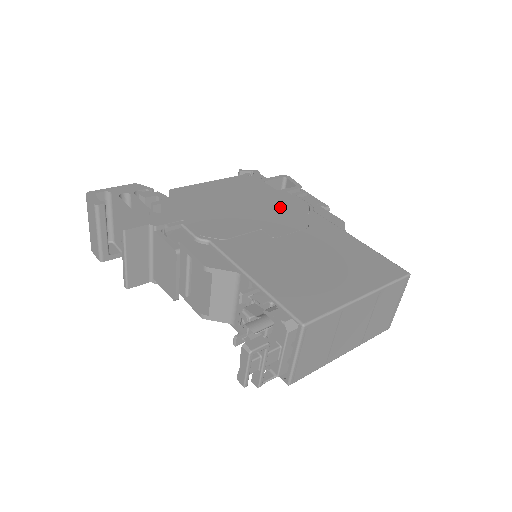
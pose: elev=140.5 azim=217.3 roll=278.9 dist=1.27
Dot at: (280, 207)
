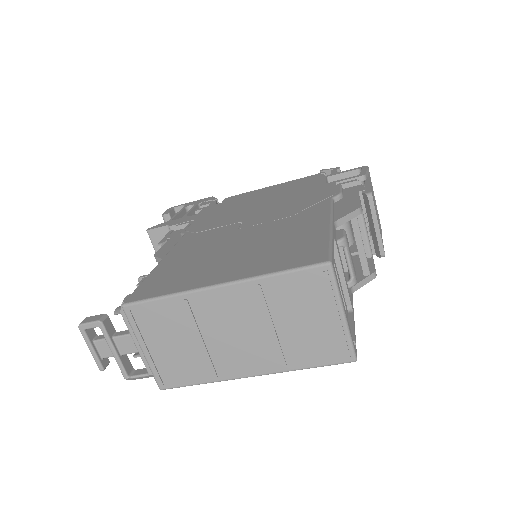
Dot at: (298, 199)
